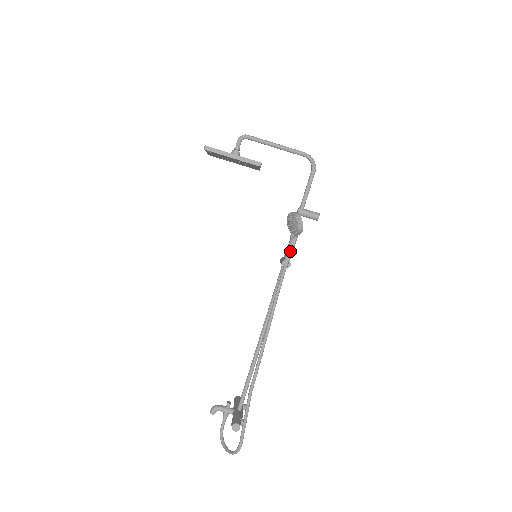
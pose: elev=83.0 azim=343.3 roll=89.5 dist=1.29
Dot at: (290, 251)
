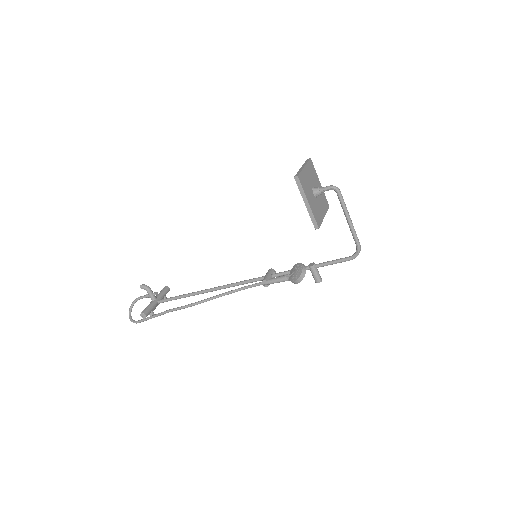
Dot at: (276, 281)
